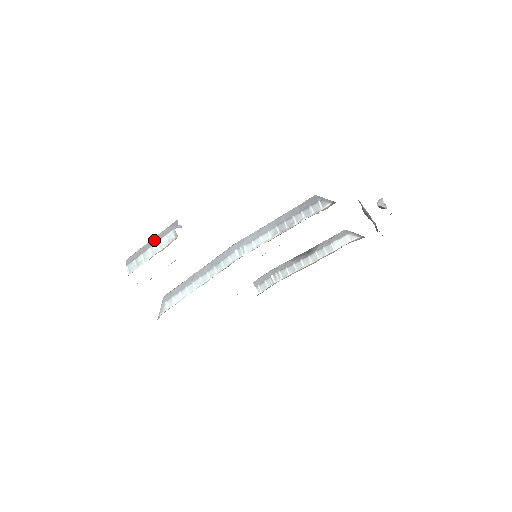
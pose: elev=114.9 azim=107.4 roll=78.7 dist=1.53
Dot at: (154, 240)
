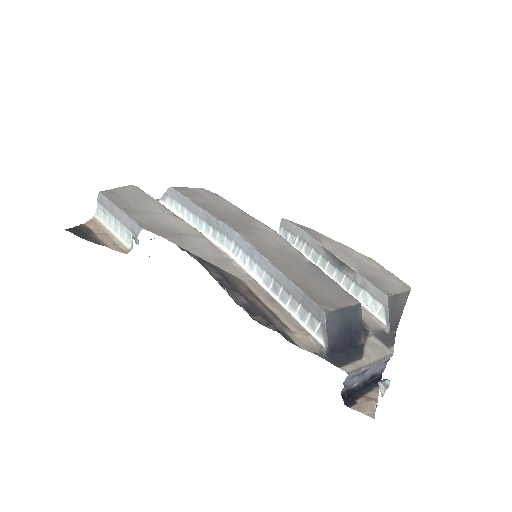
Dot at: (119, 215)
